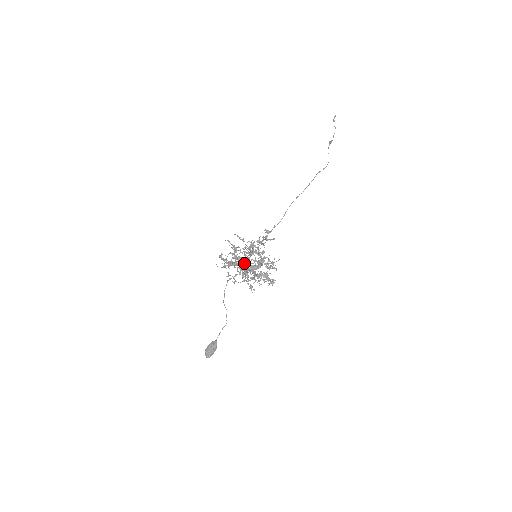
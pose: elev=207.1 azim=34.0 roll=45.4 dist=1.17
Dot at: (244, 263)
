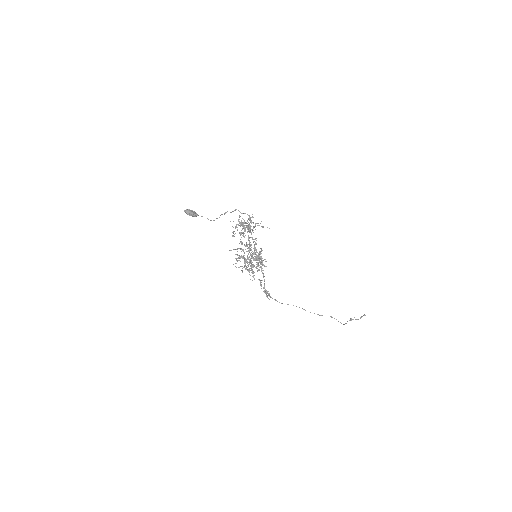
Dot at: (251, 223)
